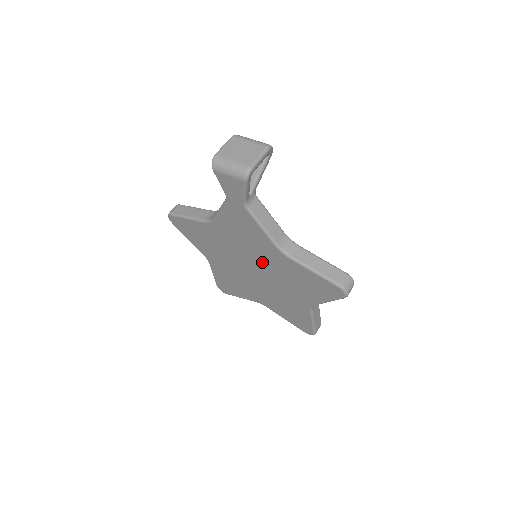
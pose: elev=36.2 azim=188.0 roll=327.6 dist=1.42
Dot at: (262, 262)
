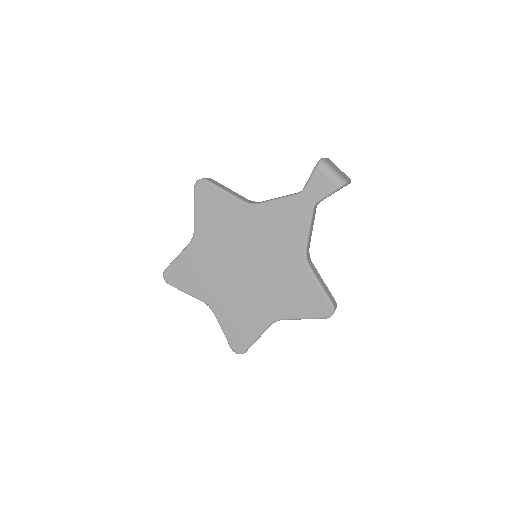
Dot at: (269, 261)
